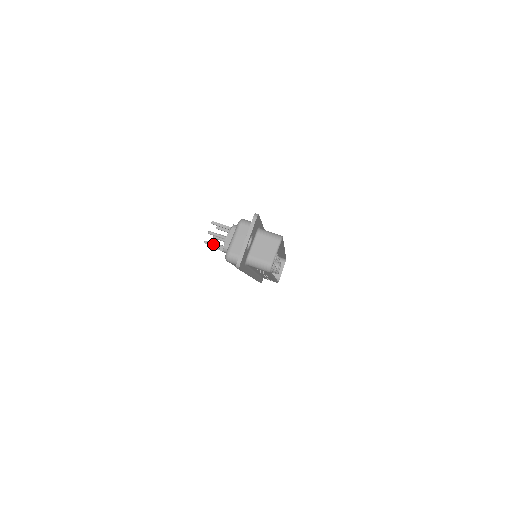
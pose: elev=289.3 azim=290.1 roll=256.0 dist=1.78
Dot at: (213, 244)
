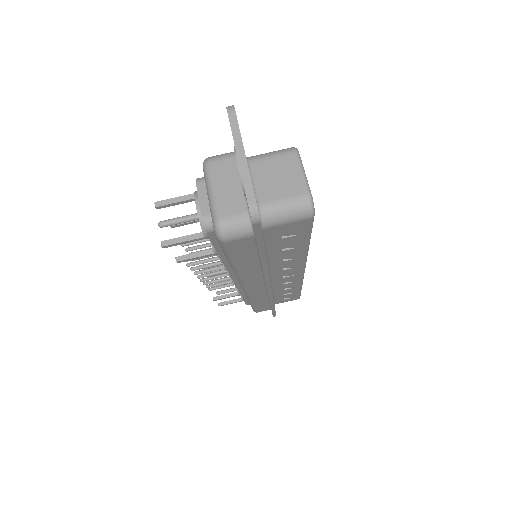
Dot at: (179, 239)
